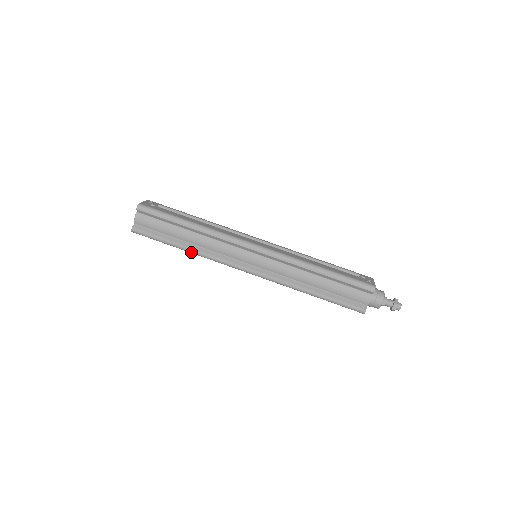
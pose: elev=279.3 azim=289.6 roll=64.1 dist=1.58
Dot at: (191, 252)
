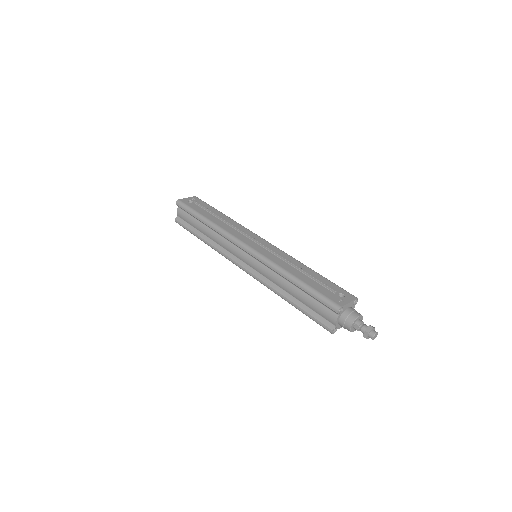
Dot at: (208, 245)
